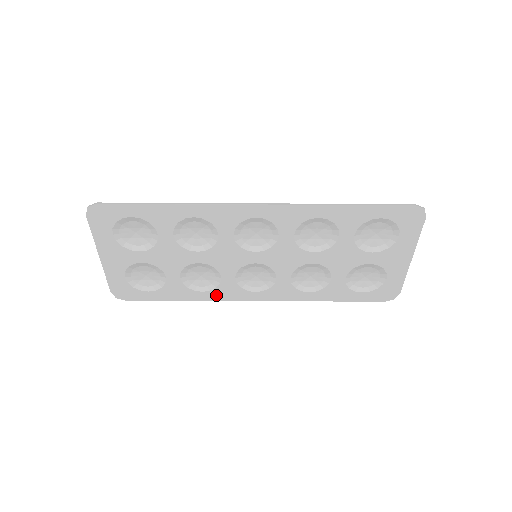
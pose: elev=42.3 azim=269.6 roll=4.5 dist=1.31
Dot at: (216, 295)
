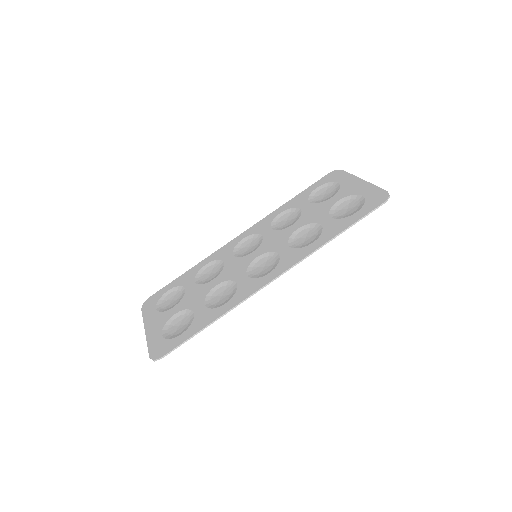
Dot at: (238, 298)
